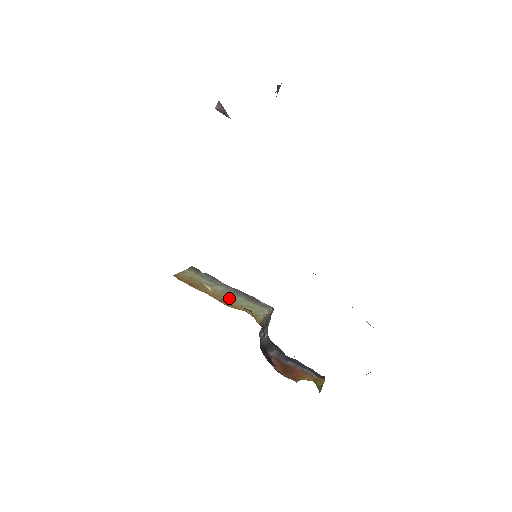
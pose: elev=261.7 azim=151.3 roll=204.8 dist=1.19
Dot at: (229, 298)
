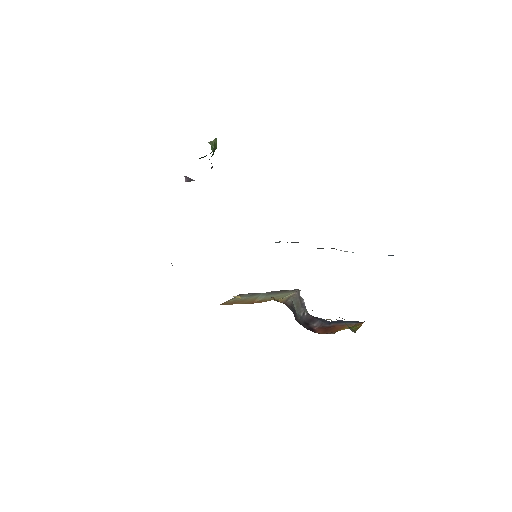
Dot at: (262, 299)
